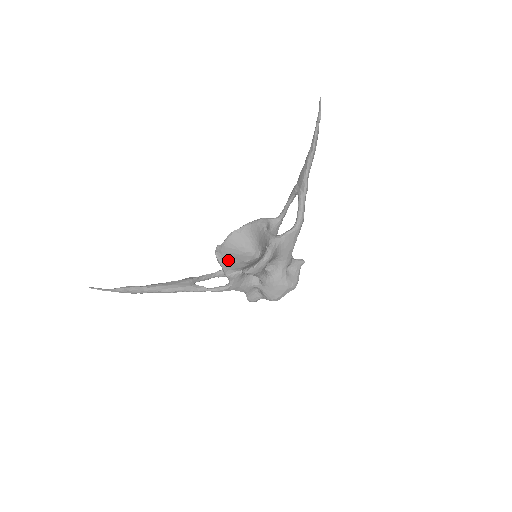
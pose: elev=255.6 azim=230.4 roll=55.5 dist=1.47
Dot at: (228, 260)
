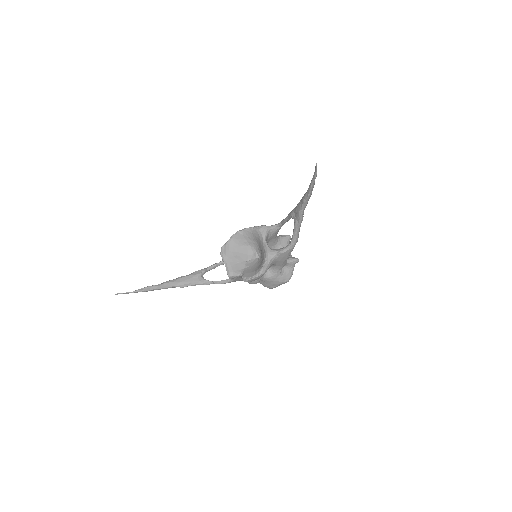
Dot at: (231, 261)
